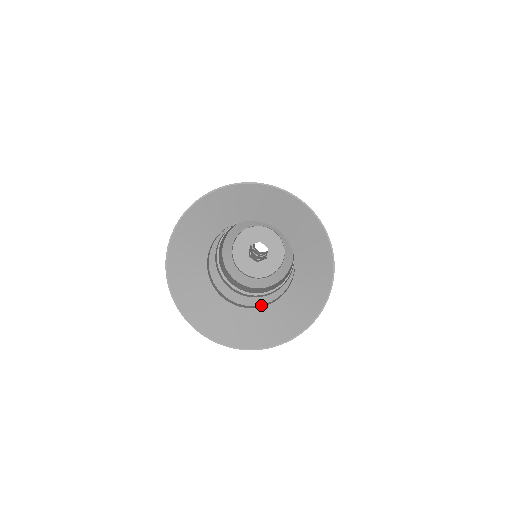
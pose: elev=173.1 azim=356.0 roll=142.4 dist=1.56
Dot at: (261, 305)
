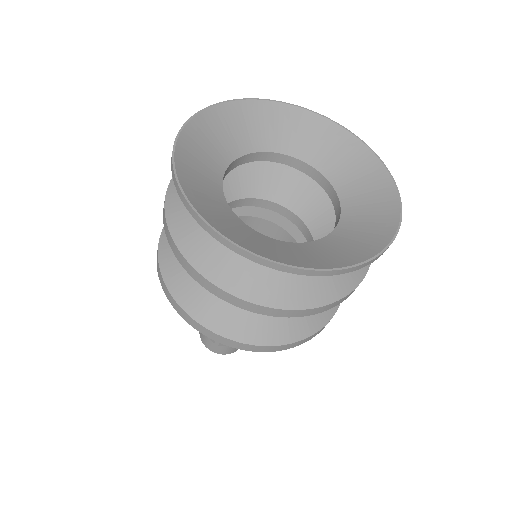
Dot at: occluded
